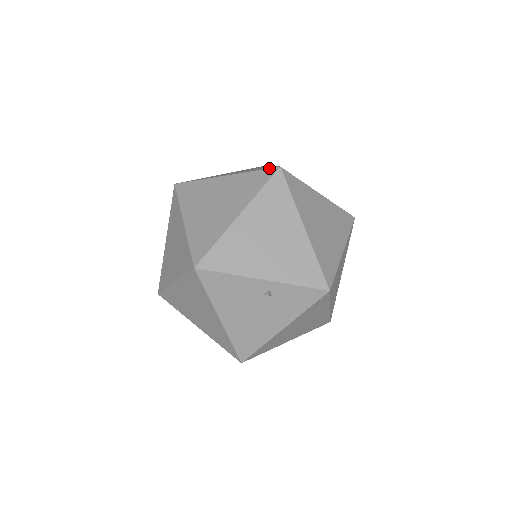
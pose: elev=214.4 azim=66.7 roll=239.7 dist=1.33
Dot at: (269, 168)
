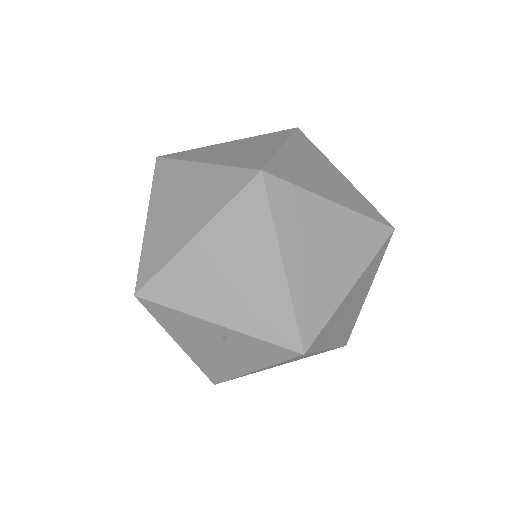
Dot at: (249, 168)
